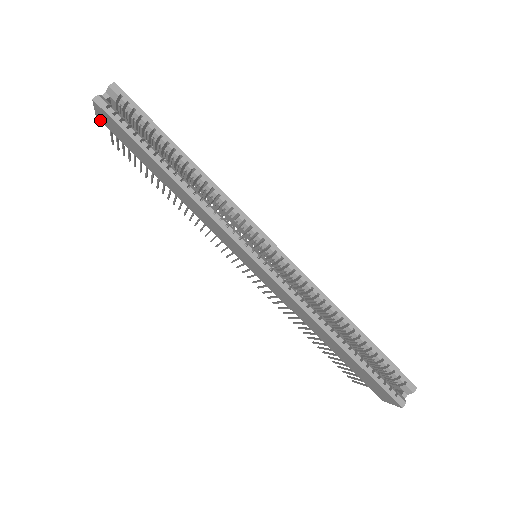
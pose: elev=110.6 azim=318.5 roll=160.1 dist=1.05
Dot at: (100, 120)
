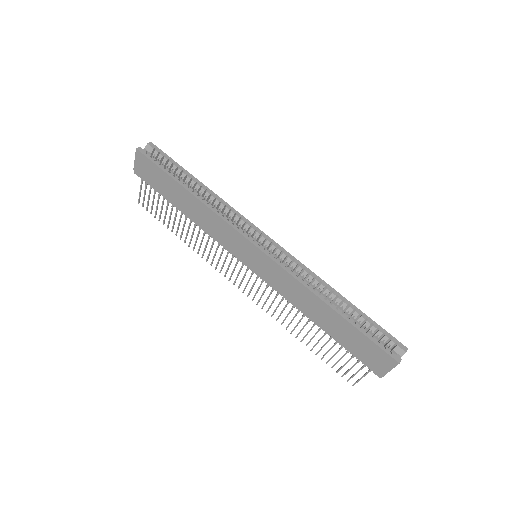
Dot at: (136, 171)
